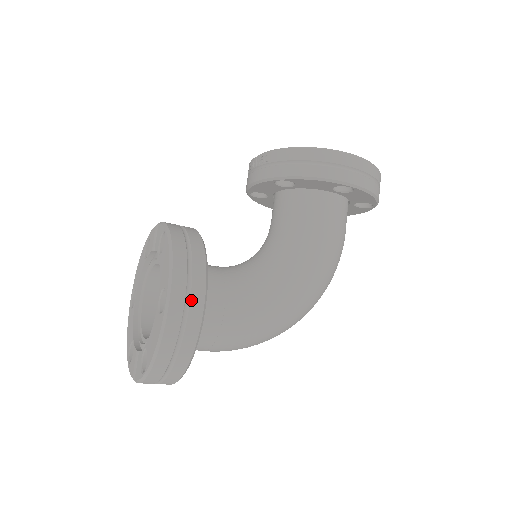
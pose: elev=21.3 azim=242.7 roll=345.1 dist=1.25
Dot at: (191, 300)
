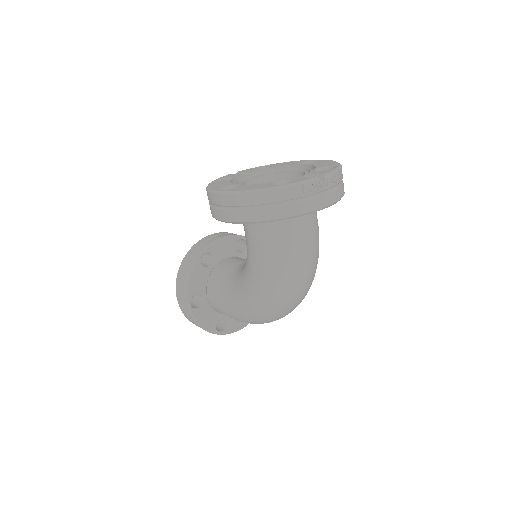
Dot at: occluded
